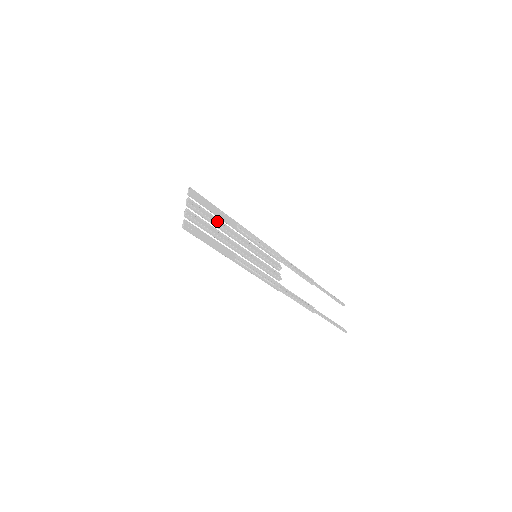
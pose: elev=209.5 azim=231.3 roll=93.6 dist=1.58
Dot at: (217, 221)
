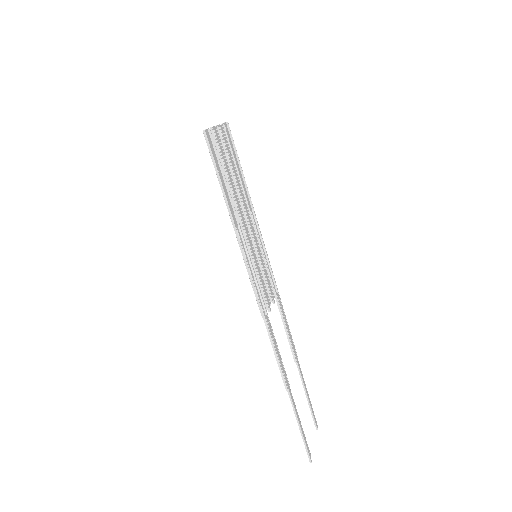
Dot at: (237, 176)
